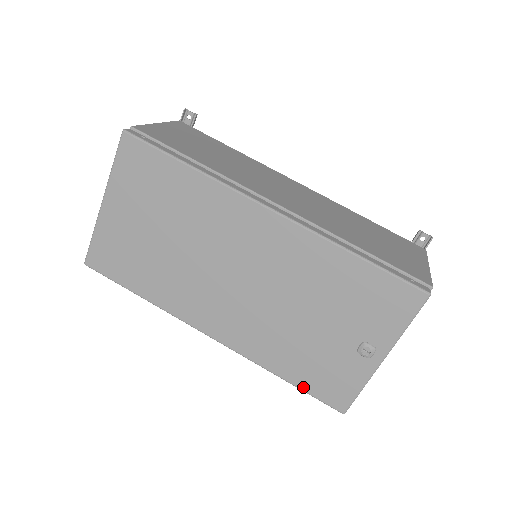
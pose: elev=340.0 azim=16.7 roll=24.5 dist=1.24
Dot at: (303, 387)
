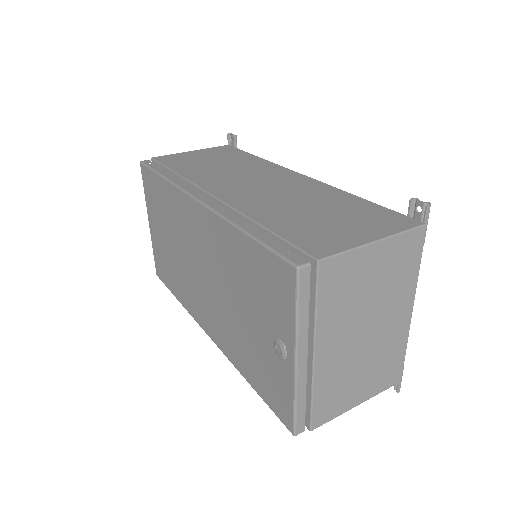
Dot at: (261, 395)
